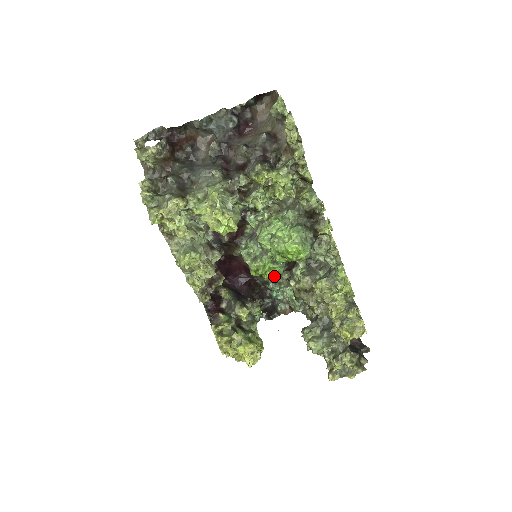
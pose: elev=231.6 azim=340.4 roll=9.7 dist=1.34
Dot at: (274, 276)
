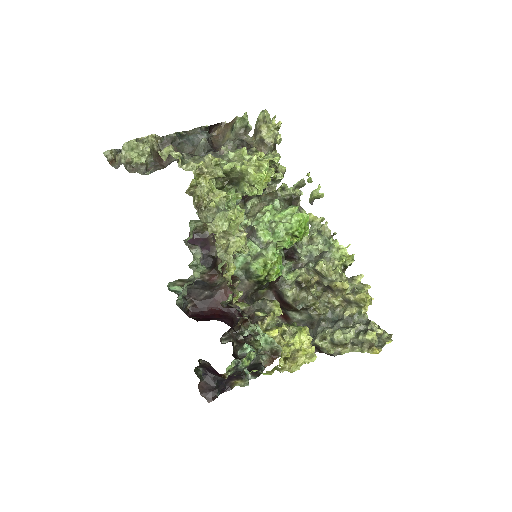
Dot at: (279, 273)
